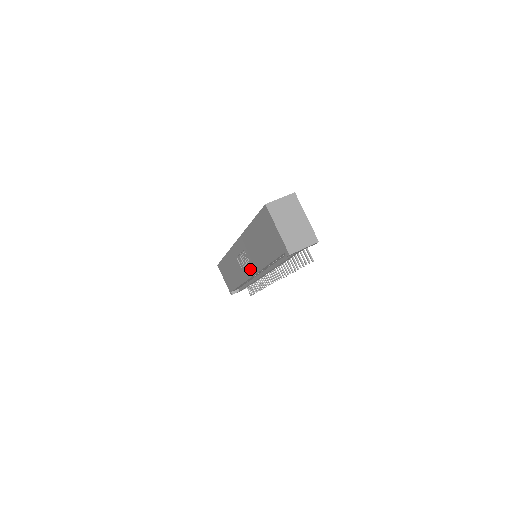
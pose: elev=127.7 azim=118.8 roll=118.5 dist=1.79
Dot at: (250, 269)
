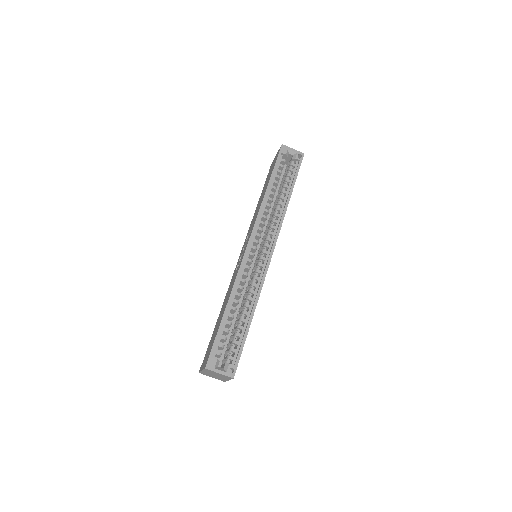
Dot at: occluded
